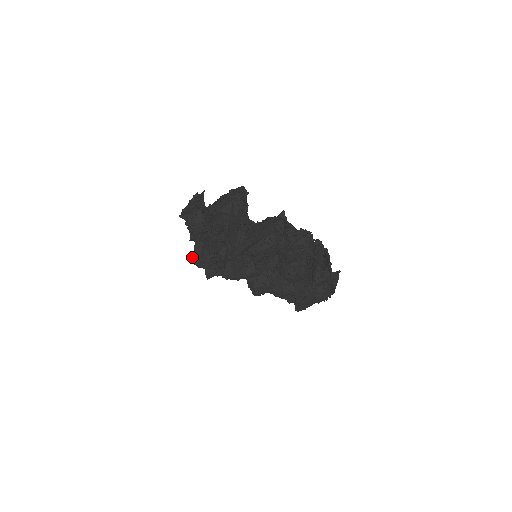
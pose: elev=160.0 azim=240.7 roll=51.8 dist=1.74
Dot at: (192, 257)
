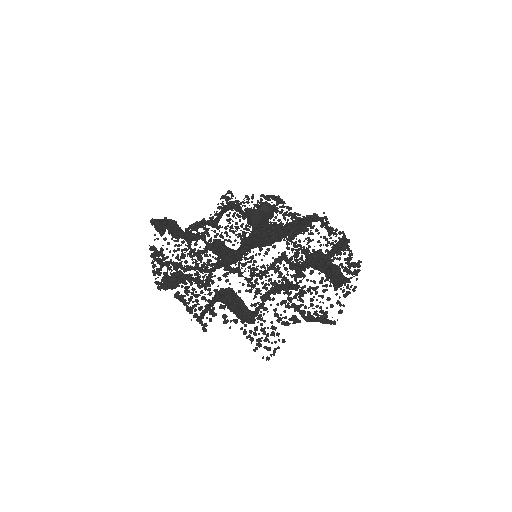
Dot at: (172, 237)
